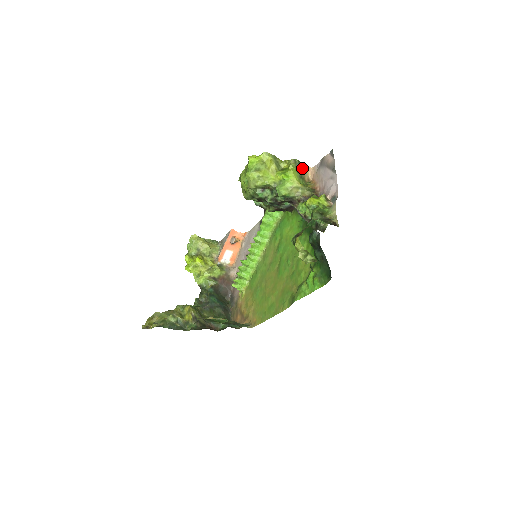
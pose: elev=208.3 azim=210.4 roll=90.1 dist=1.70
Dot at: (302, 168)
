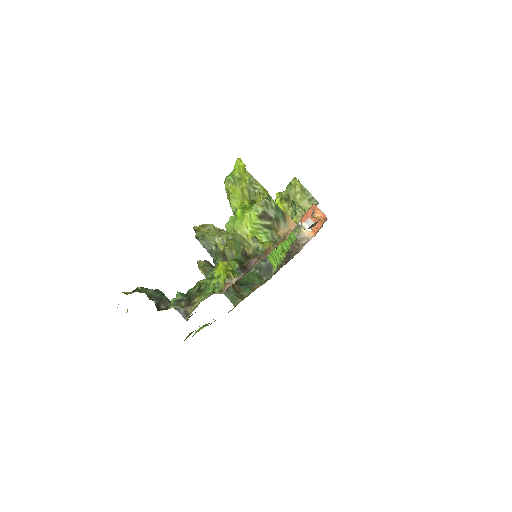
Dot at: (280, 217)
